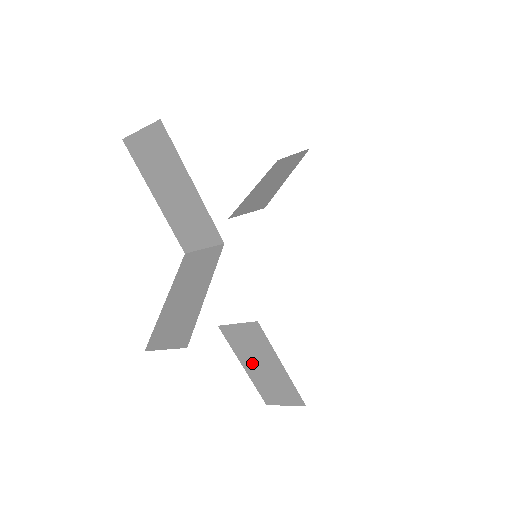
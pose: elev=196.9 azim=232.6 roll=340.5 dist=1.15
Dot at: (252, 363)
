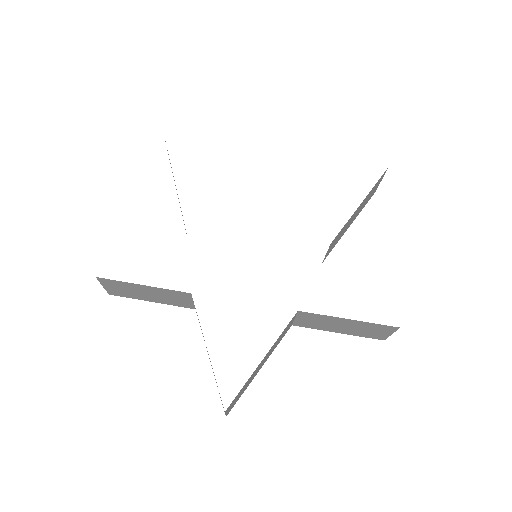
Dot at: occluded
